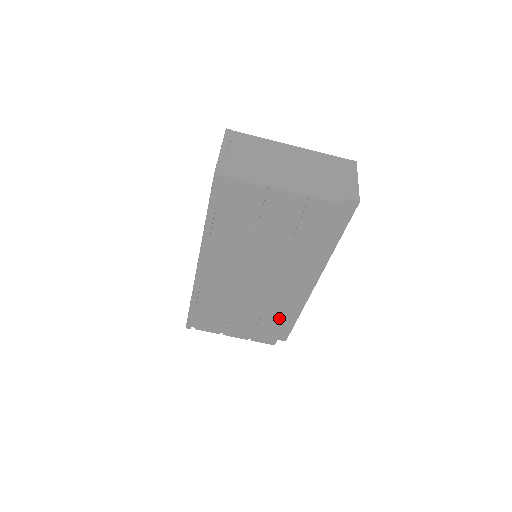
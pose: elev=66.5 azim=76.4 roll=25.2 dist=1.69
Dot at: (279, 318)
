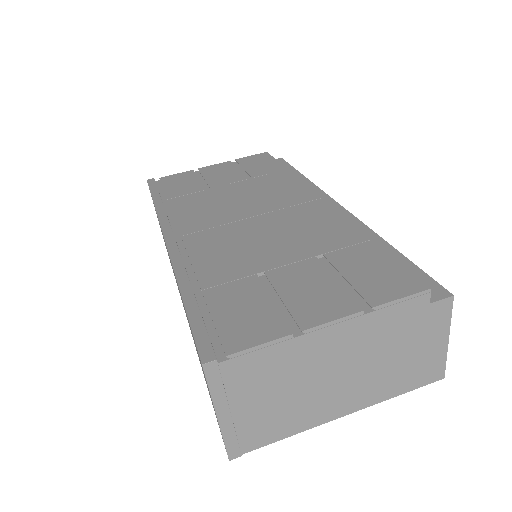
Dot at: (351, 240)
